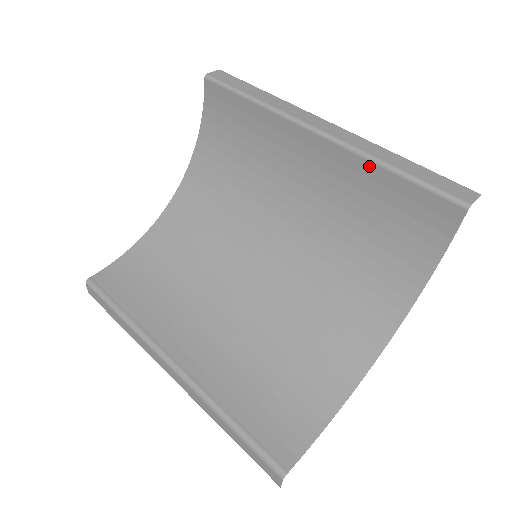
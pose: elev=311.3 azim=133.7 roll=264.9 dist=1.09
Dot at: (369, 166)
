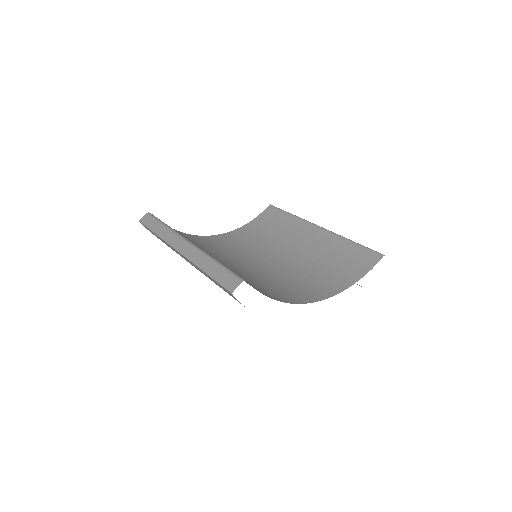
Dot at: (341, 240)
